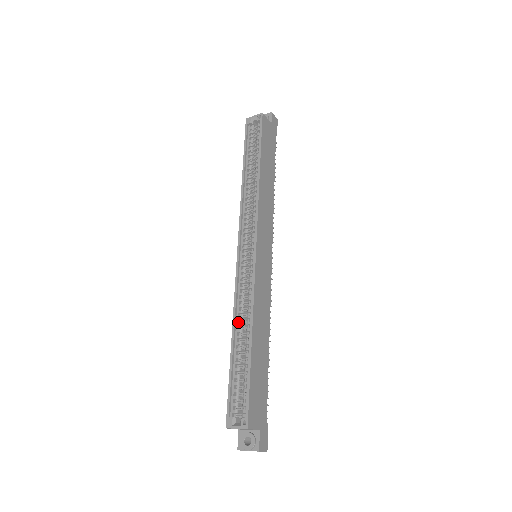
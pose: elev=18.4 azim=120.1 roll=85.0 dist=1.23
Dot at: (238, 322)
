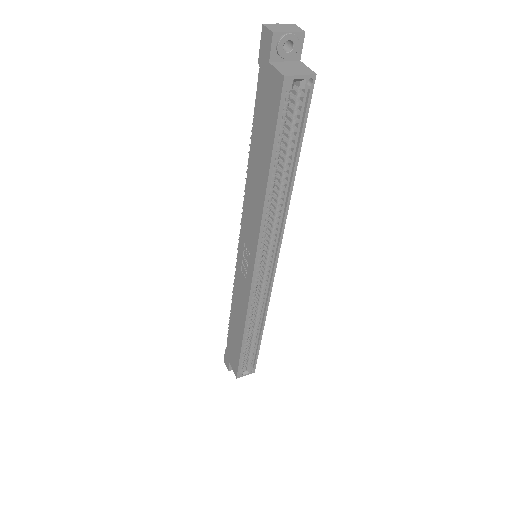
Dot at: (247, 322)
